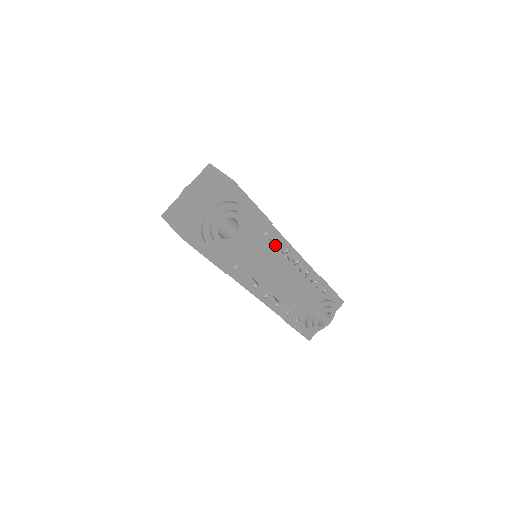
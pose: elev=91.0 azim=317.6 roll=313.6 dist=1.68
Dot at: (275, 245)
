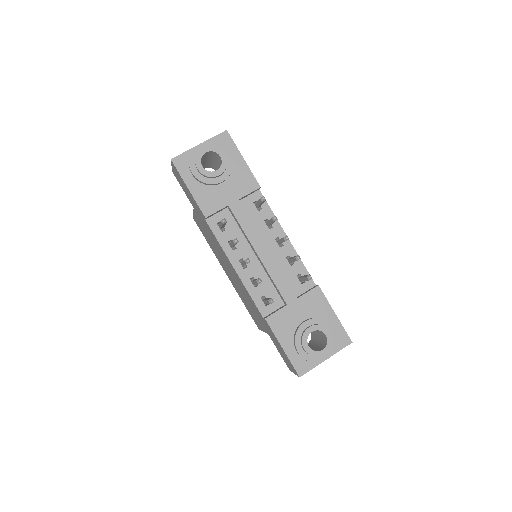
Dot at: (265, 222)
